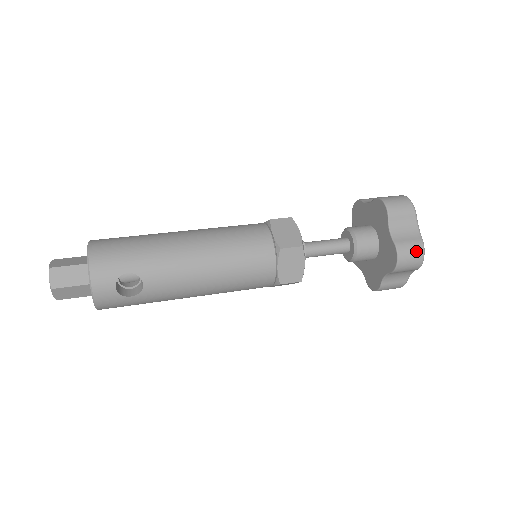
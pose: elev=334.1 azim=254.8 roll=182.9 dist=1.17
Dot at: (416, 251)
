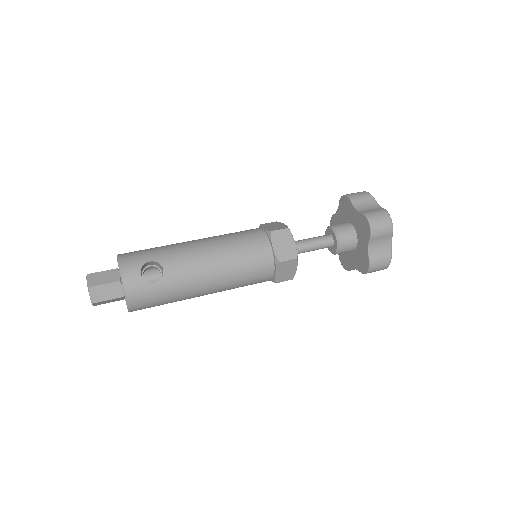
Dot at: (382, 215)
